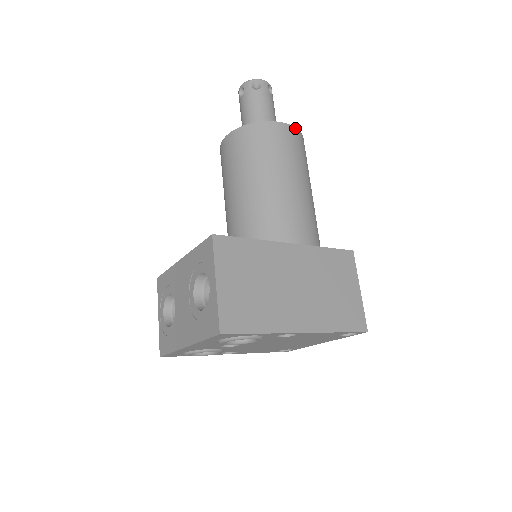
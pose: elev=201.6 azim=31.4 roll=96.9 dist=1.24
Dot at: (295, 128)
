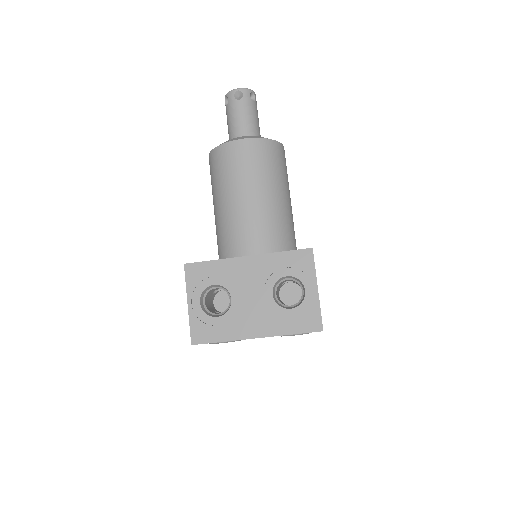
Dot at: occluded
